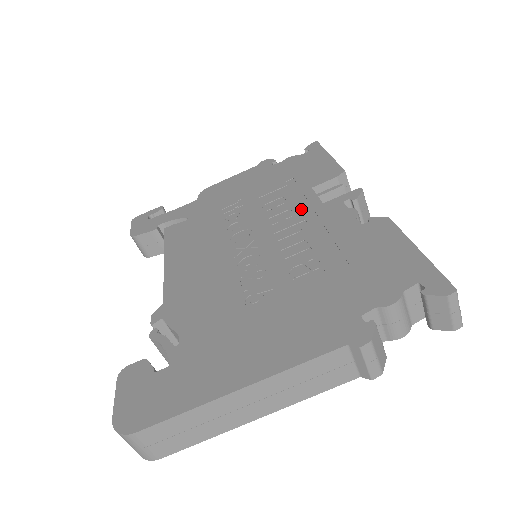
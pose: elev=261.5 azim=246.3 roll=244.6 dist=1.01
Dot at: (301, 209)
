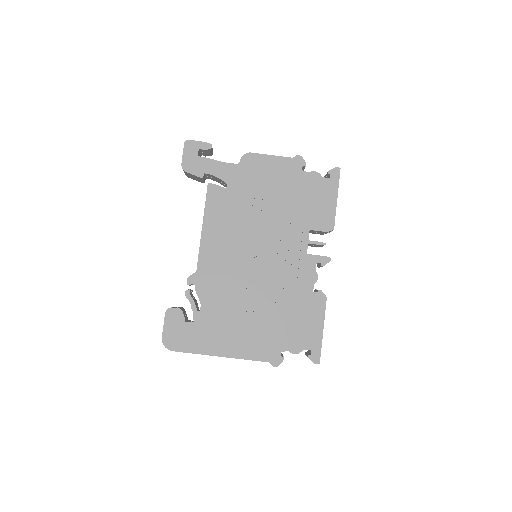
Dot at: (294, 248)
